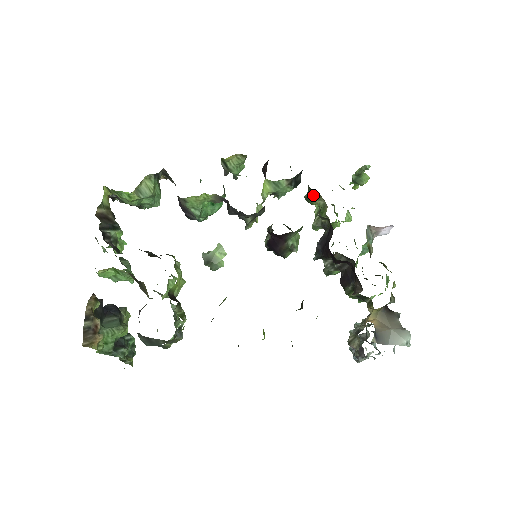
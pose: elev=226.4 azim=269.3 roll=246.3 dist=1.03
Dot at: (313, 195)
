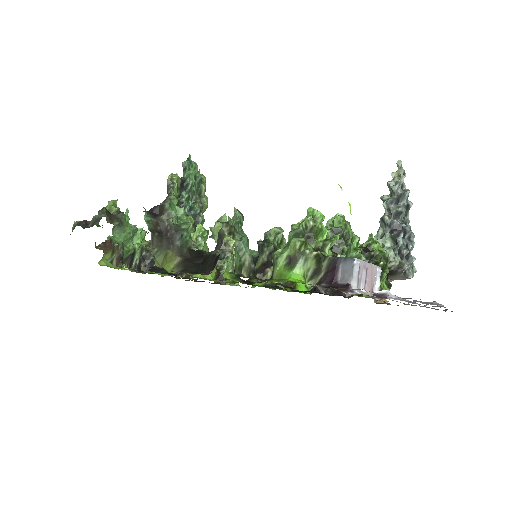
Dot at: occluded
